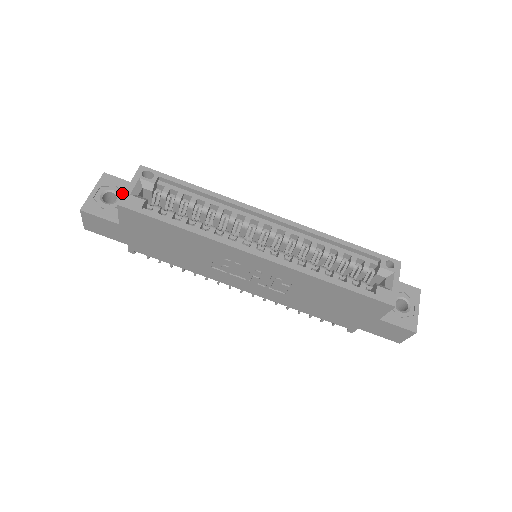
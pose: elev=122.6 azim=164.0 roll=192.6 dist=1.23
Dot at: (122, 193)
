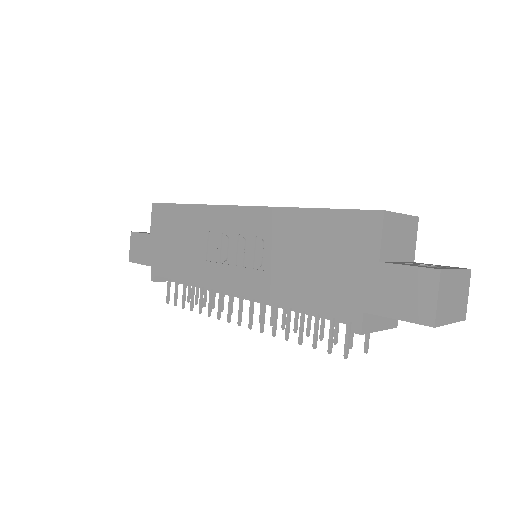
Dot at: occluded
